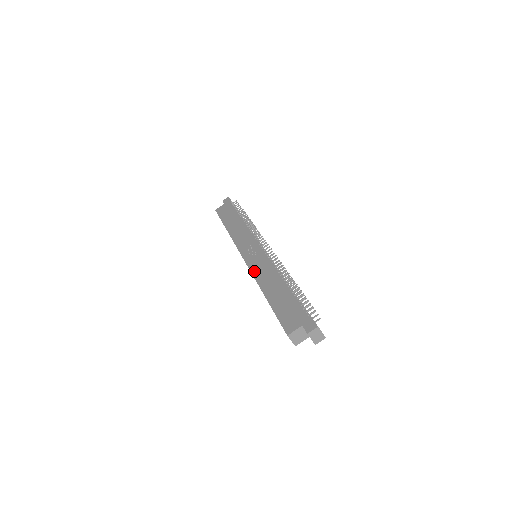
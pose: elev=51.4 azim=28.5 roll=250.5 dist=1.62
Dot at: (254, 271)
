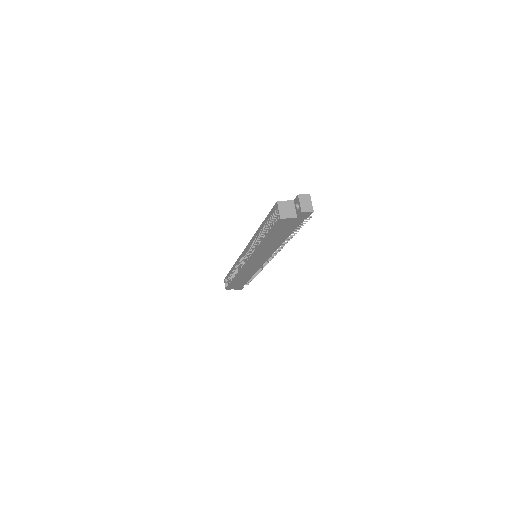
Dot at: occluded
